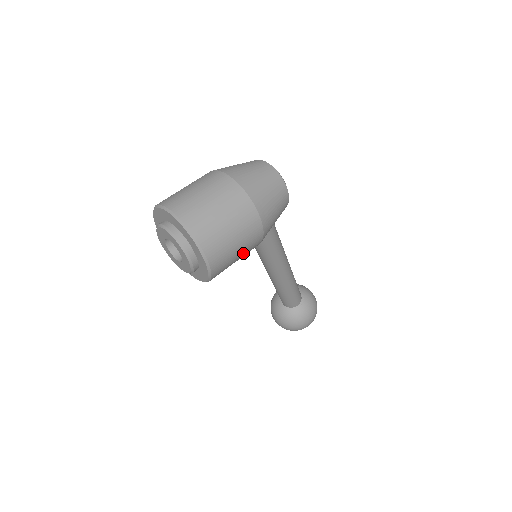
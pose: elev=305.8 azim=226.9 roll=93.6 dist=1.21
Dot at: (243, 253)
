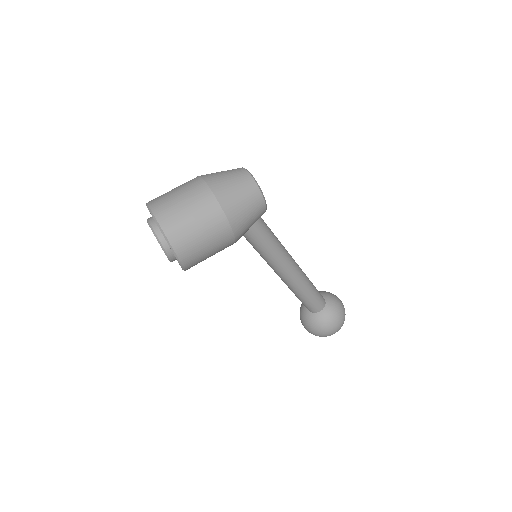
Dot at: (214, 247)
